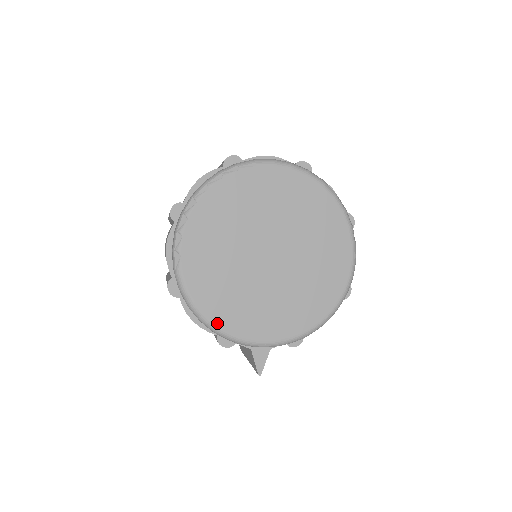
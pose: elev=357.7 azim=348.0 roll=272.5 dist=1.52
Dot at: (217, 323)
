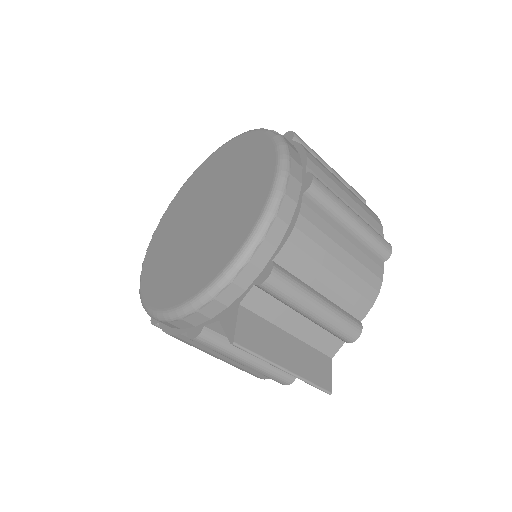
Dot at: (163, 307)
